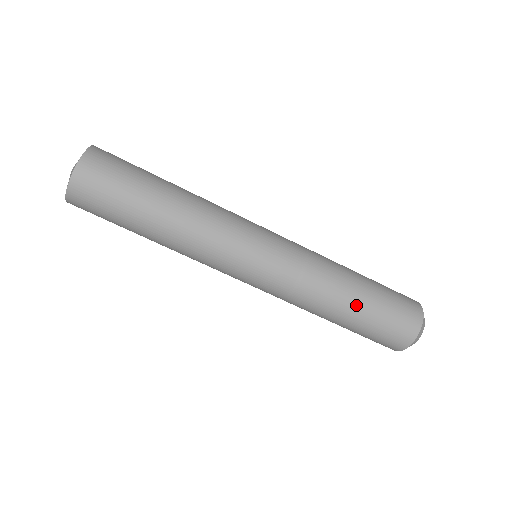
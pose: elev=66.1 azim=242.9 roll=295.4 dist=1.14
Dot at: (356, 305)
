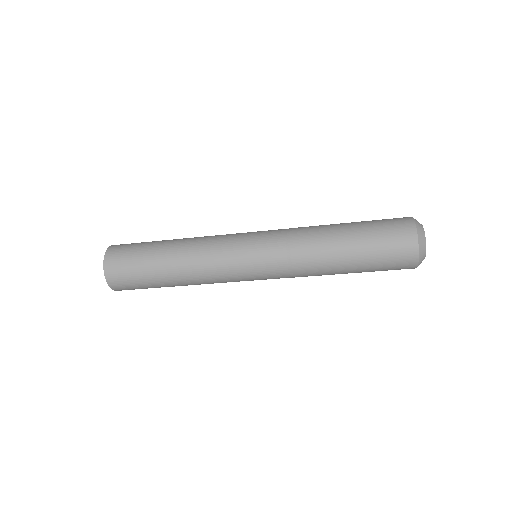
Dot at: (347, 250)
